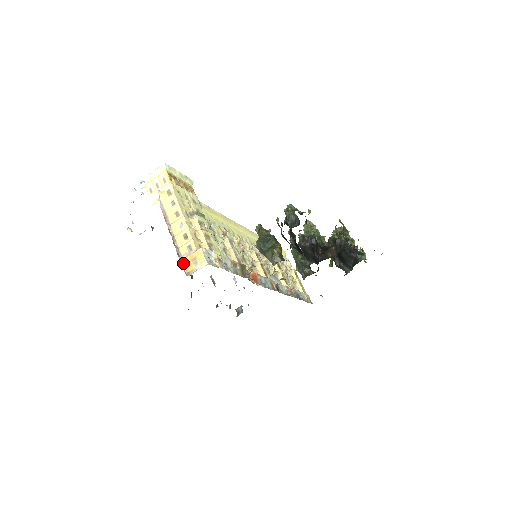
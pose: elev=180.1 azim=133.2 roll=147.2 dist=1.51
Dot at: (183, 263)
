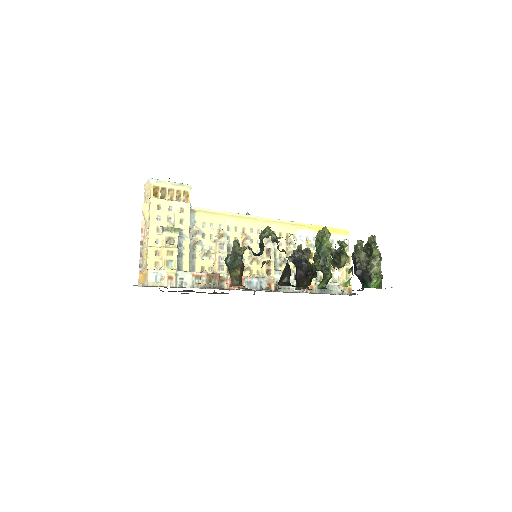
Dot at: (141, 274)
